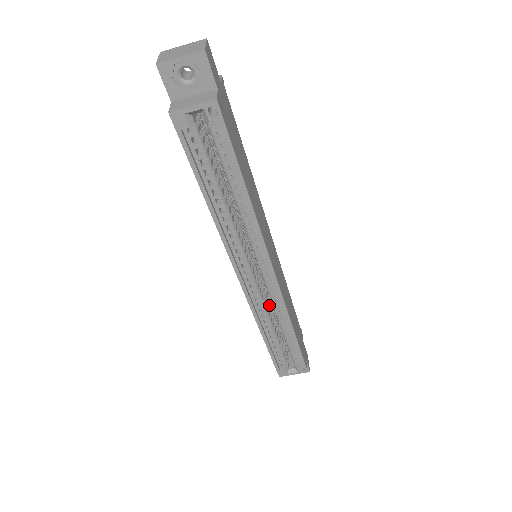
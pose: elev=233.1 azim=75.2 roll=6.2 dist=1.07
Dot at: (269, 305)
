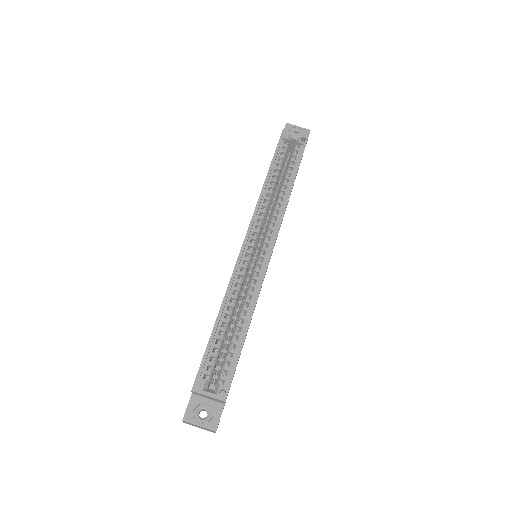
Dot at: occluded
